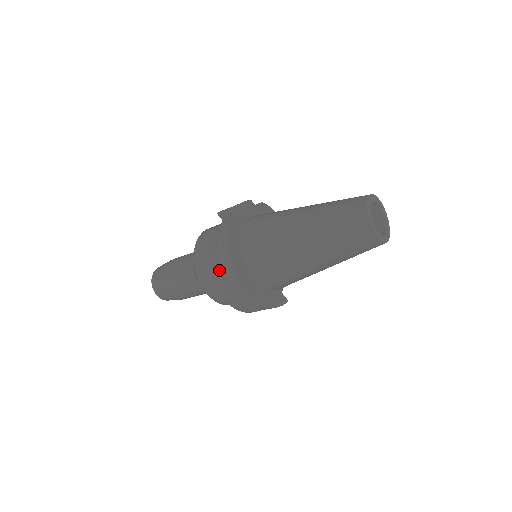
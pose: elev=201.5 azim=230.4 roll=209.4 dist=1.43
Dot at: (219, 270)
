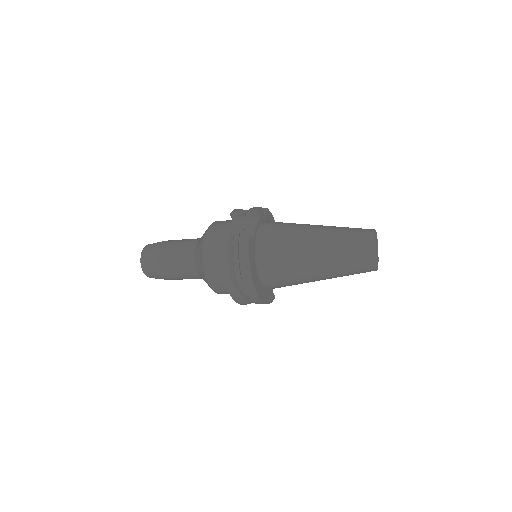
Dot at: (233, 269)
